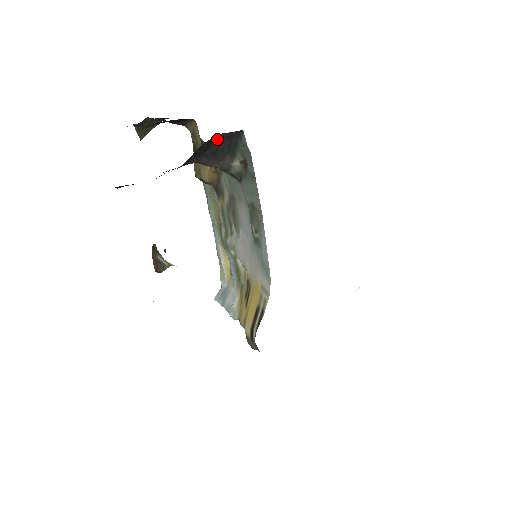
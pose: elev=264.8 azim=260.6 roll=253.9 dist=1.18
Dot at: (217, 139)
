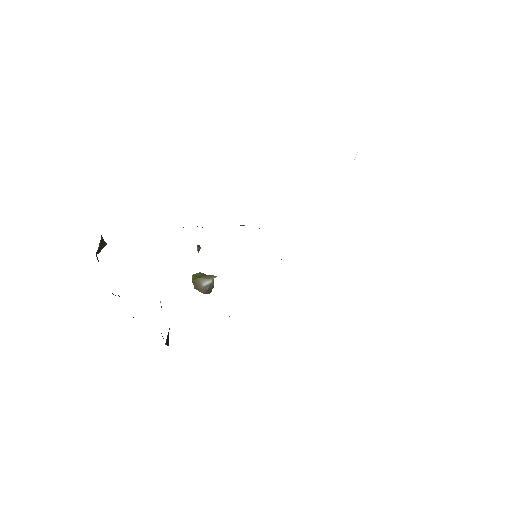
Dot at: occluded
